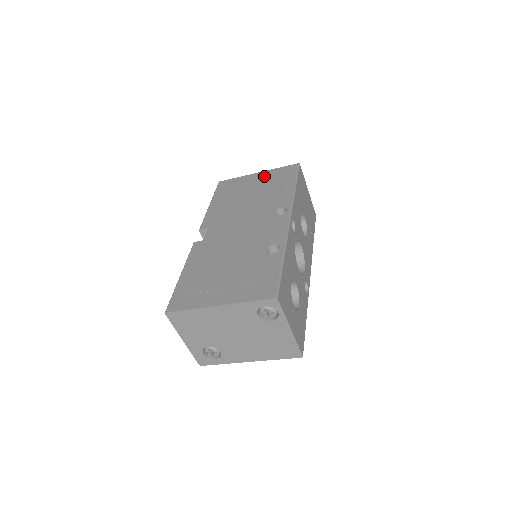
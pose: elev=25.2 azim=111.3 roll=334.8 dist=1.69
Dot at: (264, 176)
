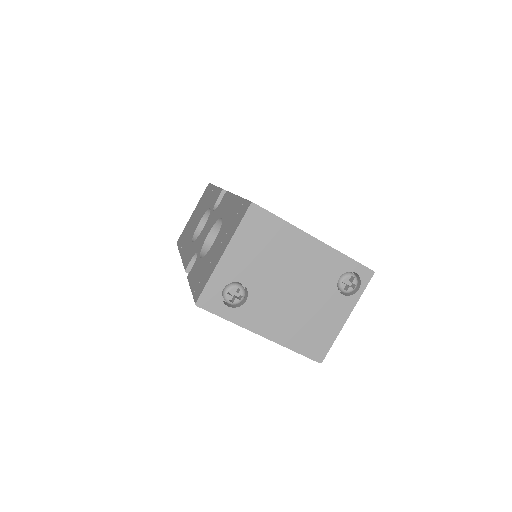
Dot at: occluded
